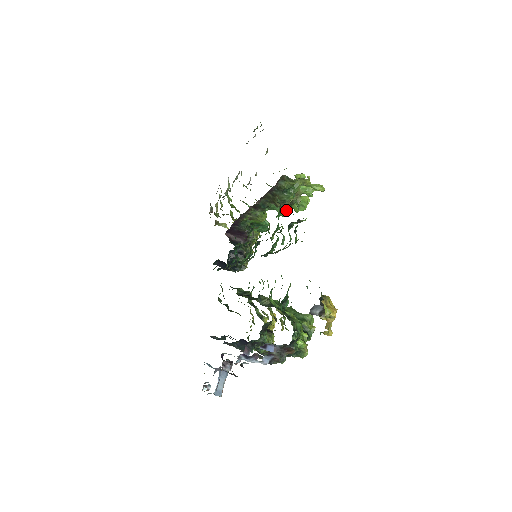
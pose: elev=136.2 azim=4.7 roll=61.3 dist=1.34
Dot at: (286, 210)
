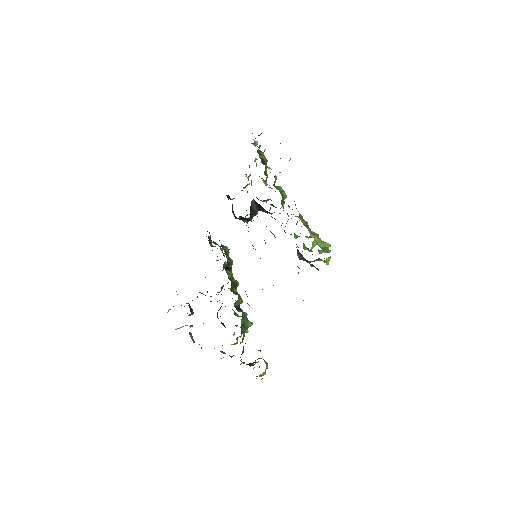
Dot at: occluded
